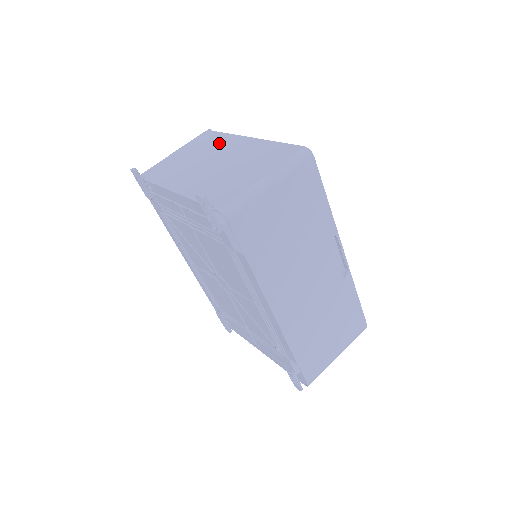
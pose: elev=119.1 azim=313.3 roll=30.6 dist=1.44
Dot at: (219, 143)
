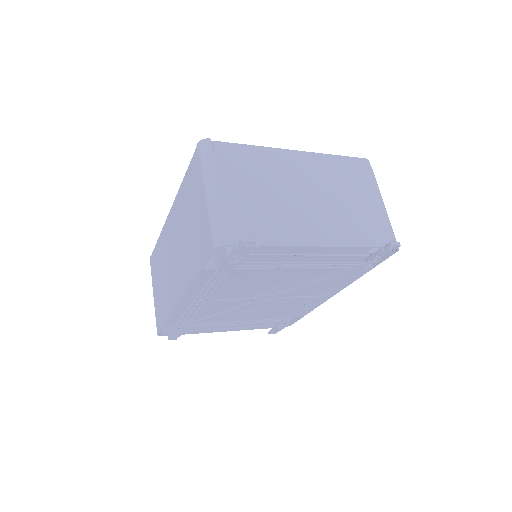
Dot at: (269, 164)
